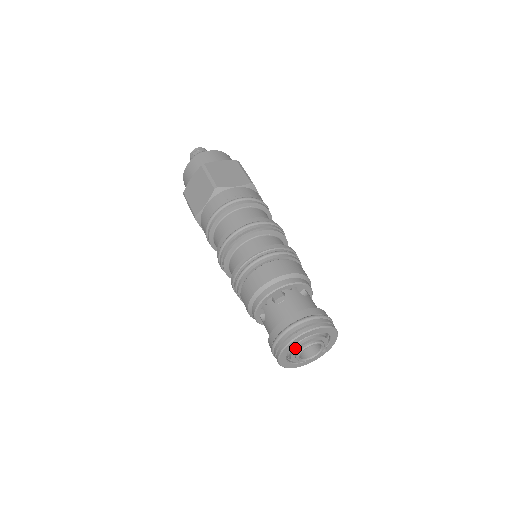
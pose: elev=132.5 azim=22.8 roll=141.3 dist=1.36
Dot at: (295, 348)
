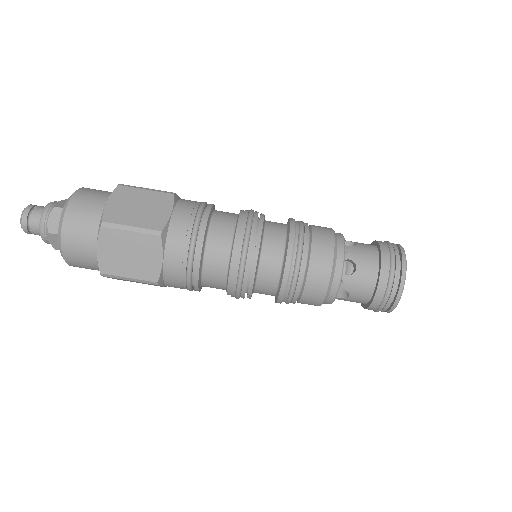
Dot at: occluded
